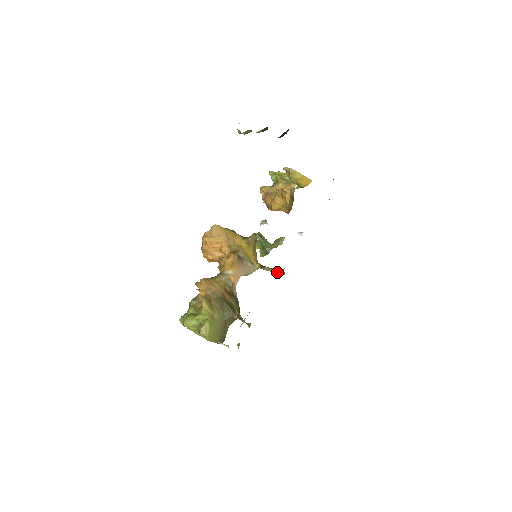
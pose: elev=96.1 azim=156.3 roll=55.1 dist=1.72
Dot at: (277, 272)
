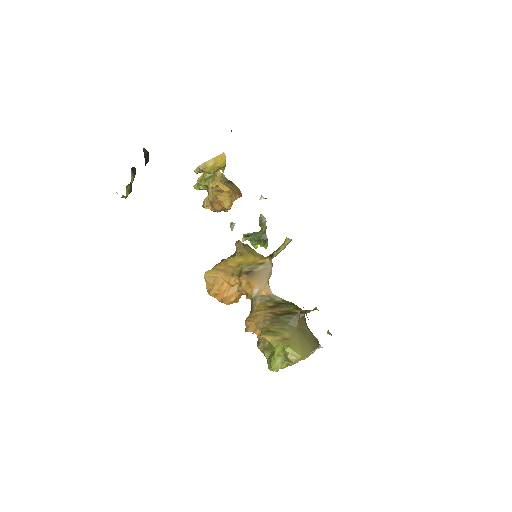
Dot at: (285, 245)
